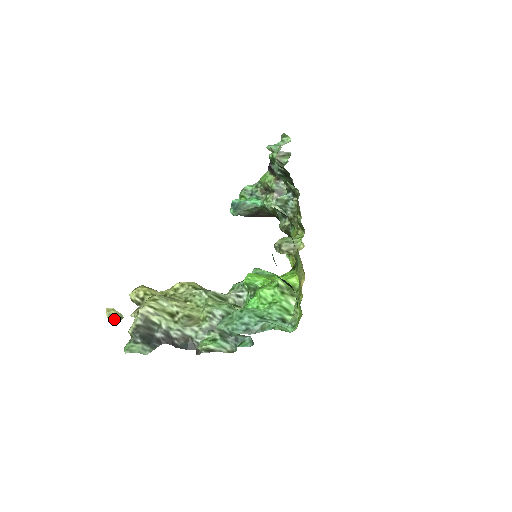
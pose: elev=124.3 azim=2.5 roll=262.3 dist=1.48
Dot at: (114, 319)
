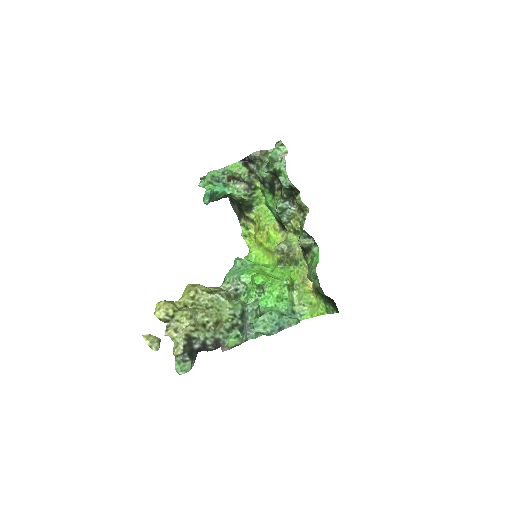
Dot at: (157, 345)
